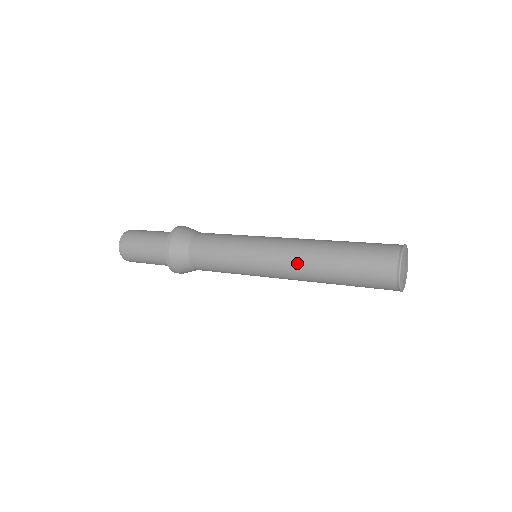
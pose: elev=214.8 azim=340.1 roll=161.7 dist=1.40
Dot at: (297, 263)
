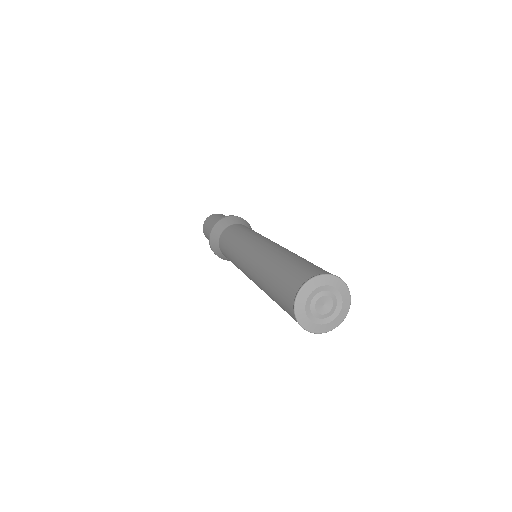
Dot at: (256, 284)
